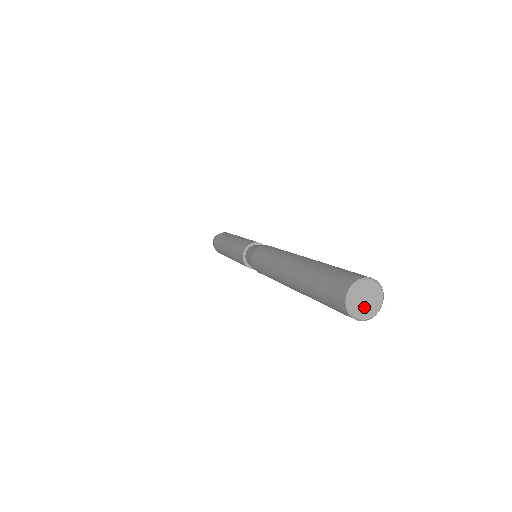
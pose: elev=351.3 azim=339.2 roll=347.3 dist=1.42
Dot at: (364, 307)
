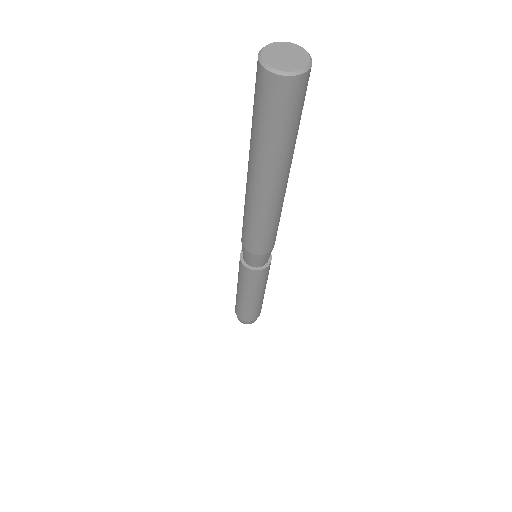
Dot at: (286, 62)
